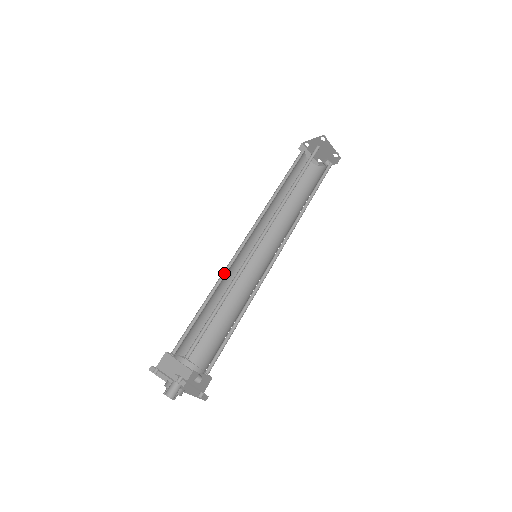
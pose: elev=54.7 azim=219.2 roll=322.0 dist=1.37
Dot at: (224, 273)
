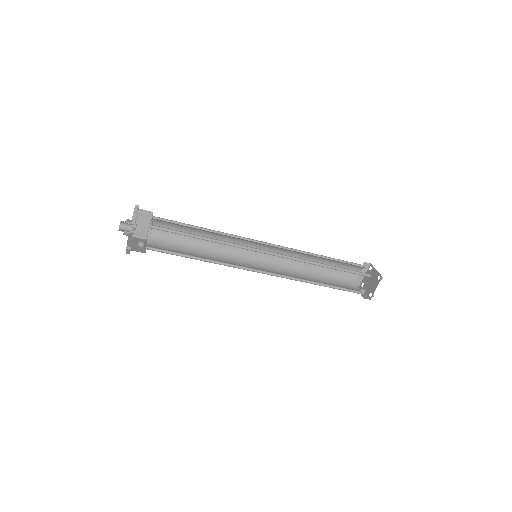
Dot at: (232, 236)
